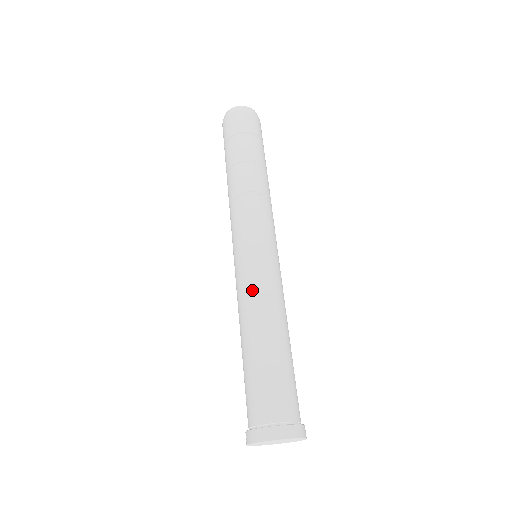
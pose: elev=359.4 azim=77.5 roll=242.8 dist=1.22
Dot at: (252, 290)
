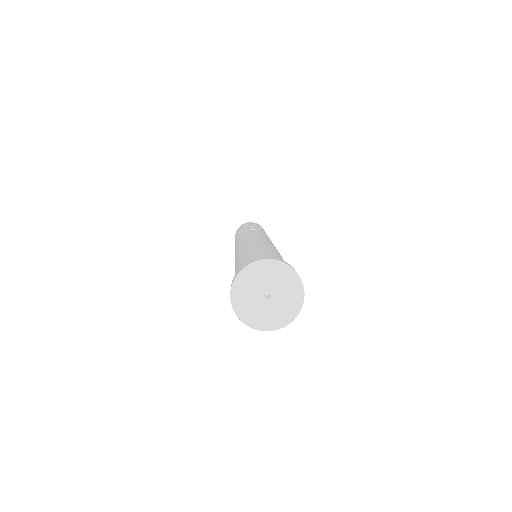
Dot at: (246, 243)
